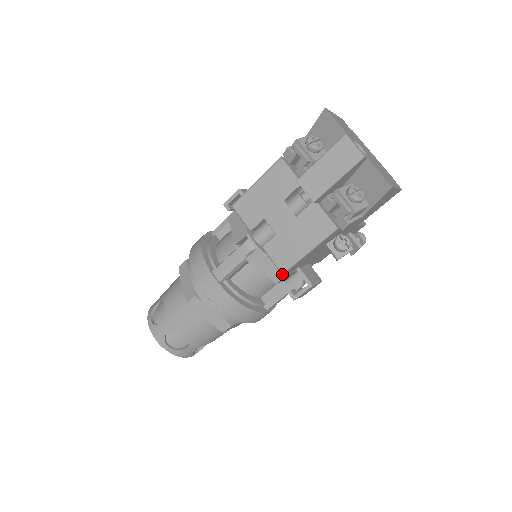
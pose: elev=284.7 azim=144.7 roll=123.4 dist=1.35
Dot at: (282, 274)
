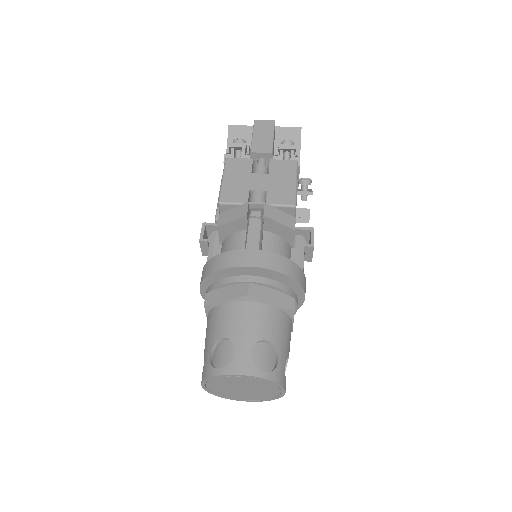
Dot at: (292, 220)
